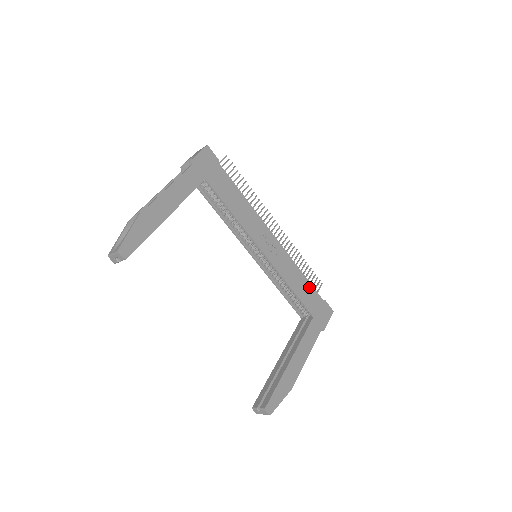
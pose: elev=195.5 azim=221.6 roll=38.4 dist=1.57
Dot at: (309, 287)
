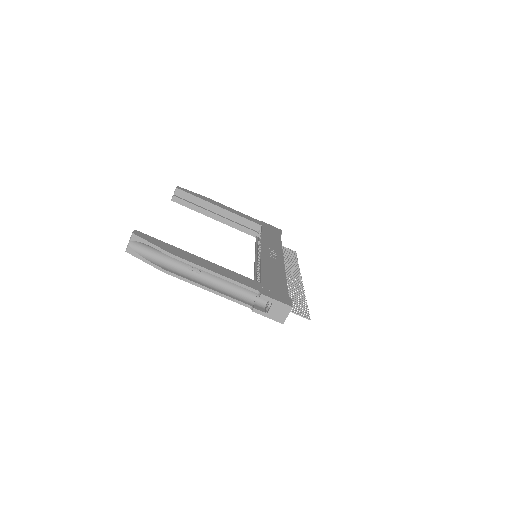
Dot at: (282, 282)
